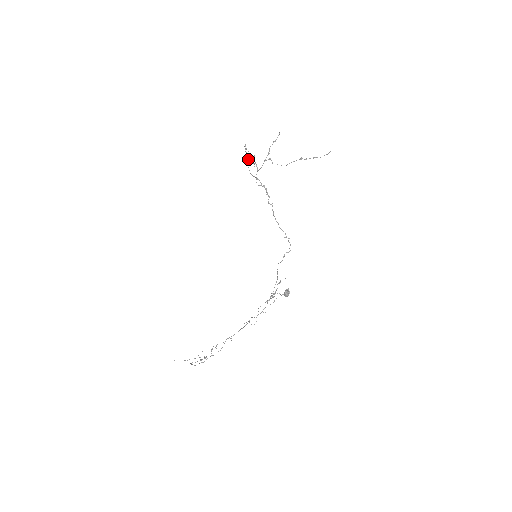
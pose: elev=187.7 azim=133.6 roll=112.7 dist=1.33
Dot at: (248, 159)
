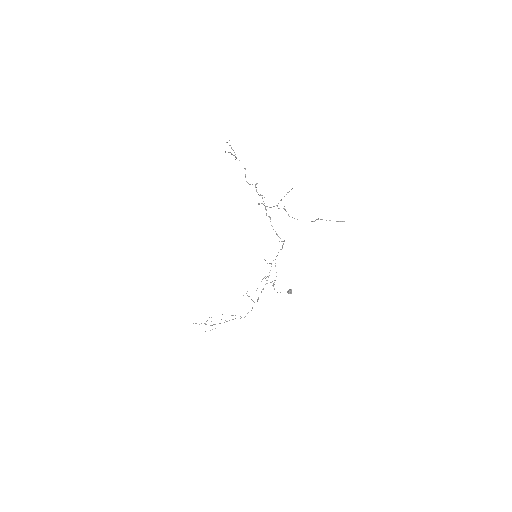
Dot at: (245, 177)
